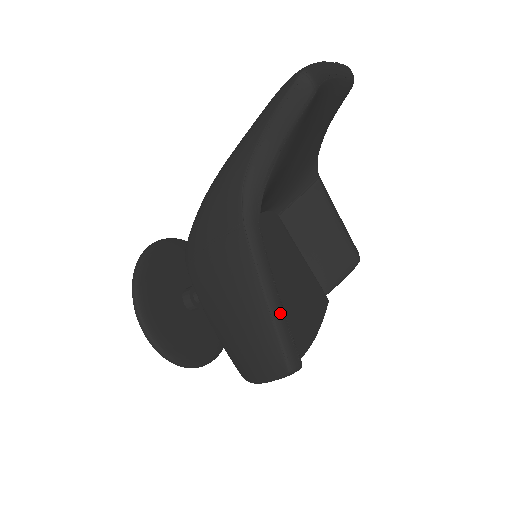
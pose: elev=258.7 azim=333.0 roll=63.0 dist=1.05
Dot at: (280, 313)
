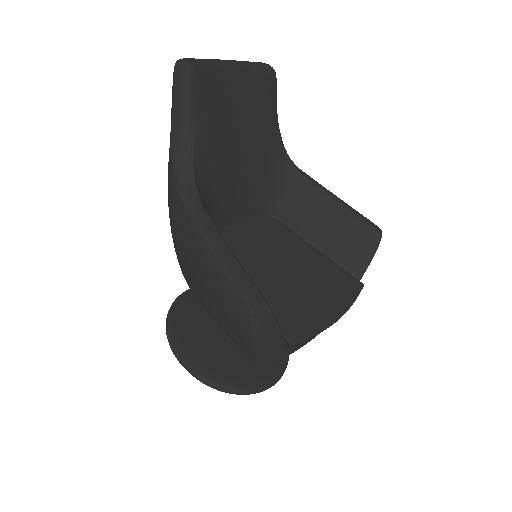
Dot at: (231, 263)
